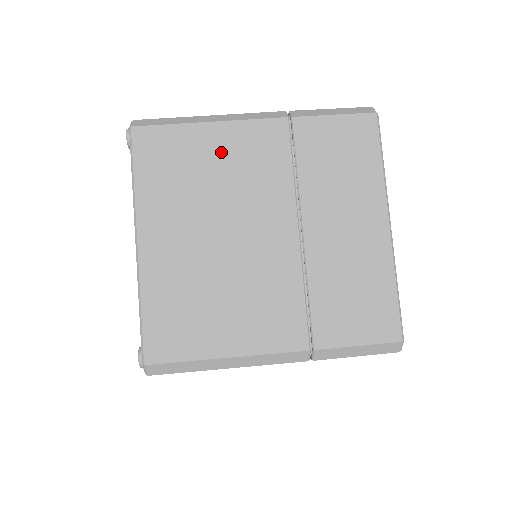
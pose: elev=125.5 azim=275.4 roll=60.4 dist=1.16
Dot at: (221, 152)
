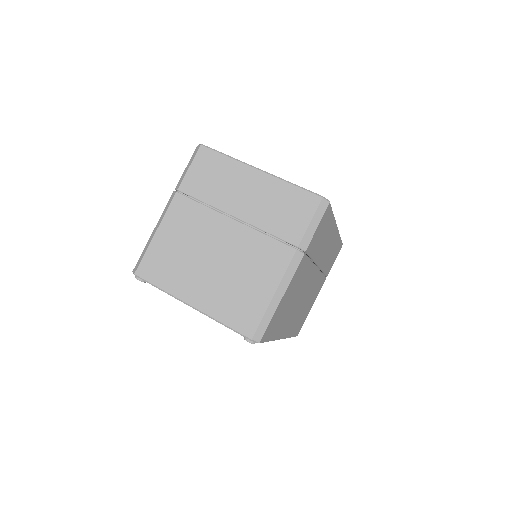
Dot at: (173, 236)
